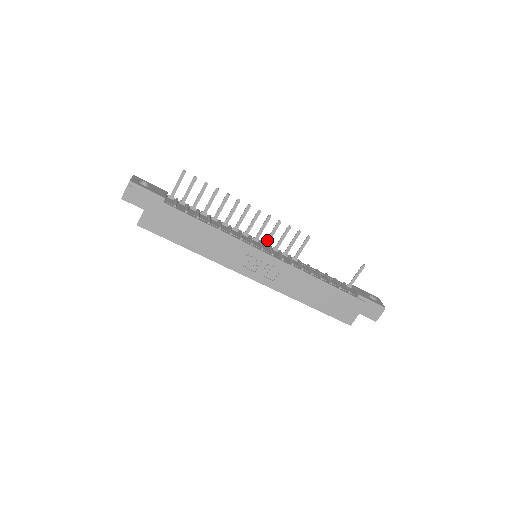
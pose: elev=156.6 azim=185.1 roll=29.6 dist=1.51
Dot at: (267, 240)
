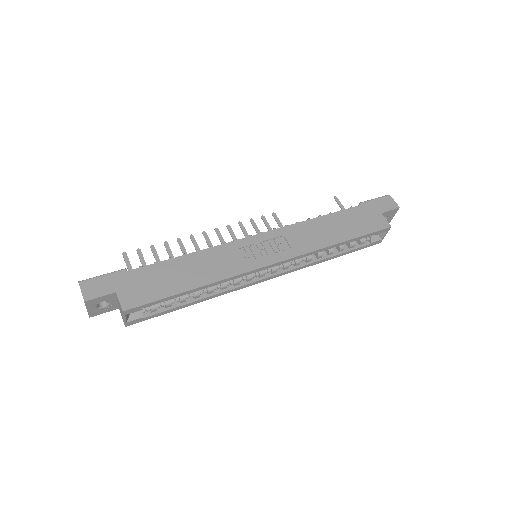
Dot at: occluded
